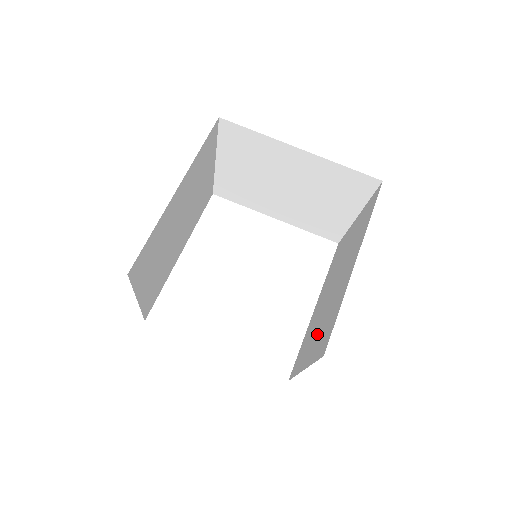
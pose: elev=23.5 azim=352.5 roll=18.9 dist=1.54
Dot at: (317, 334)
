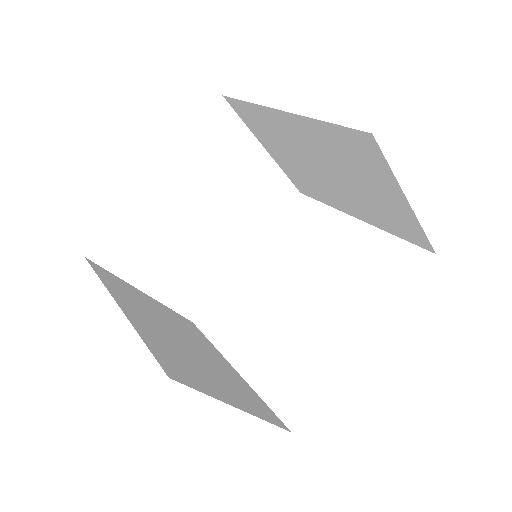
Dot at: occluded
